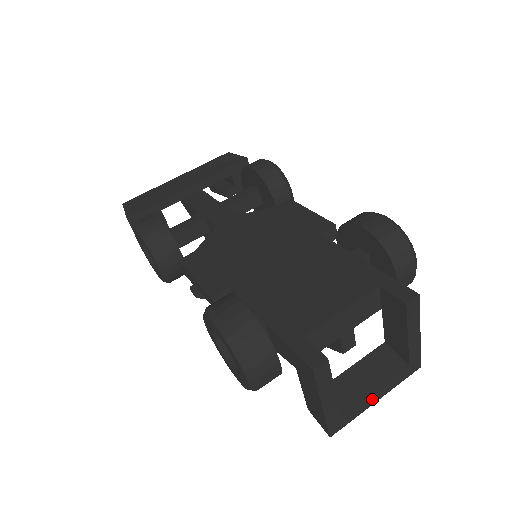
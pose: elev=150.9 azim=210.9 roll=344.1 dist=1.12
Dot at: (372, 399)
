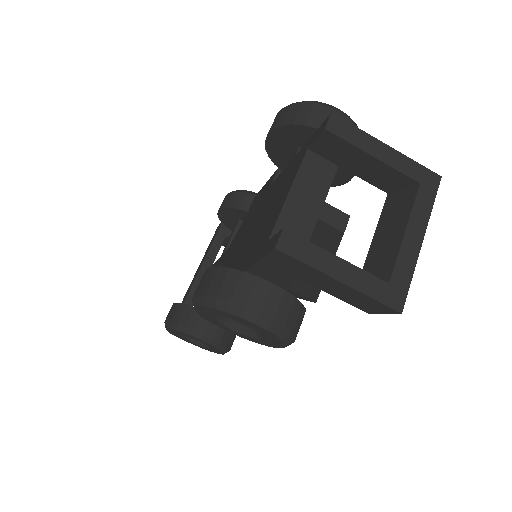
Dot at: (411, 243)
